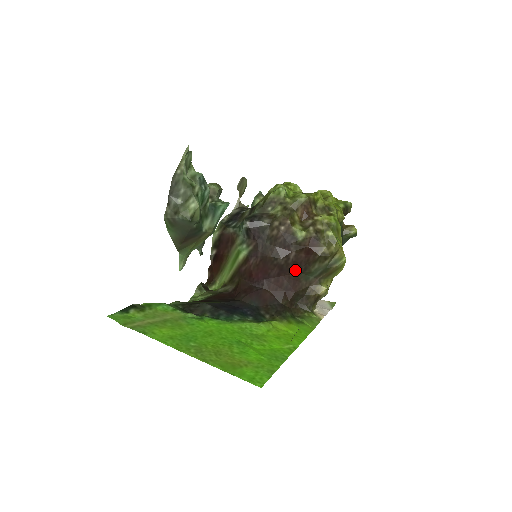
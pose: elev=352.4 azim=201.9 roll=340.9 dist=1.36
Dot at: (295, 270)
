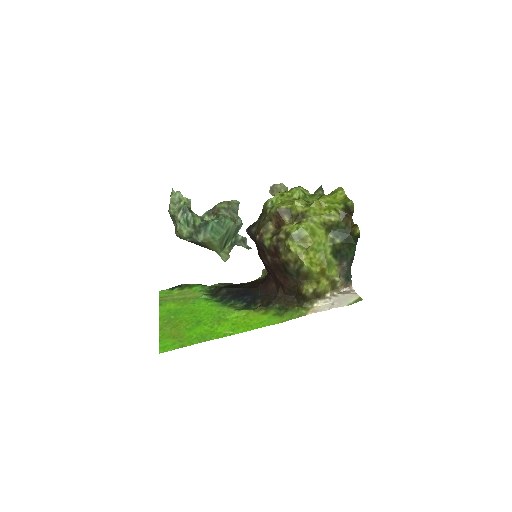
Dot at: (280, 270)
